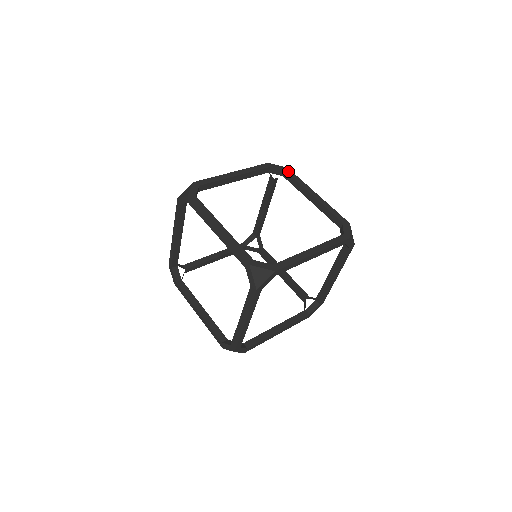
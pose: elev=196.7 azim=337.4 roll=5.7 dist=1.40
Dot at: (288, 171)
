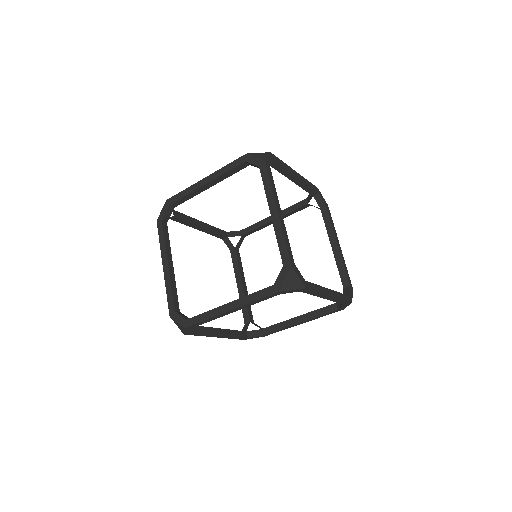
Dot at: (262, 167)
